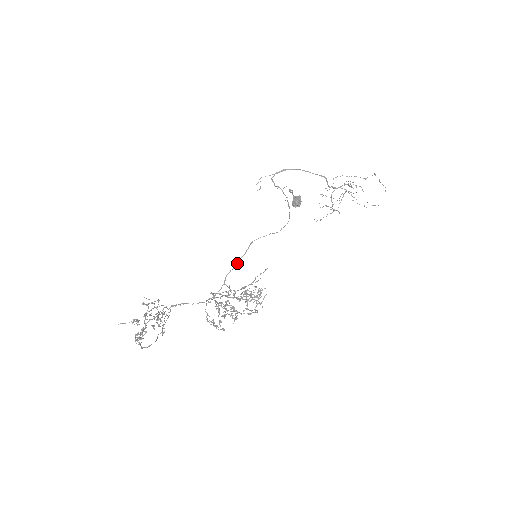
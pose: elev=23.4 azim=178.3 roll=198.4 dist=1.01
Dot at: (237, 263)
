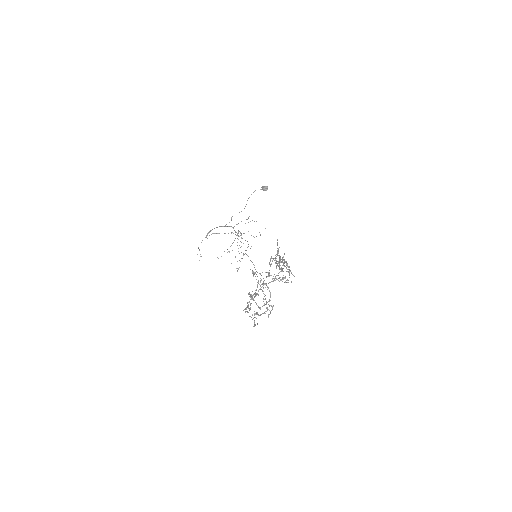
Dot at: occluded
